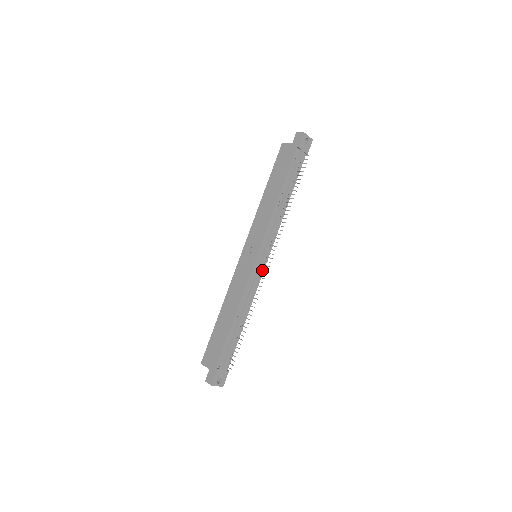
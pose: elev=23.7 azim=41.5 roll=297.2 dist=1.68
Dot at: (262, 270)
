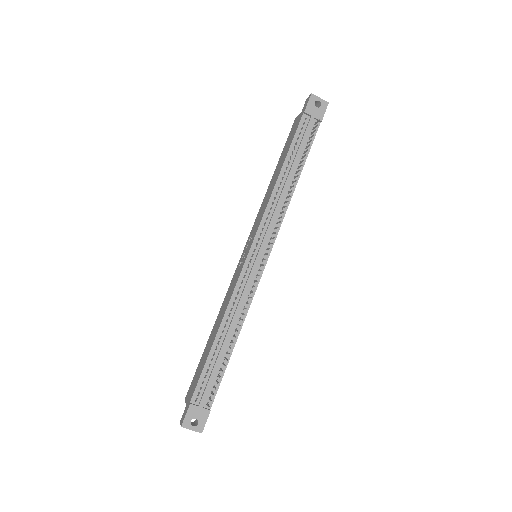
Dot at: (260, 272)
